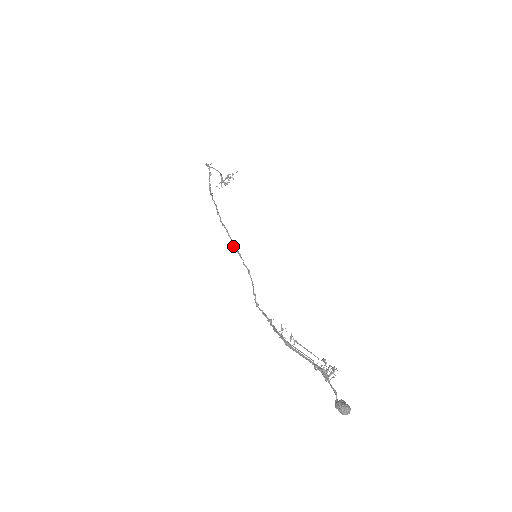
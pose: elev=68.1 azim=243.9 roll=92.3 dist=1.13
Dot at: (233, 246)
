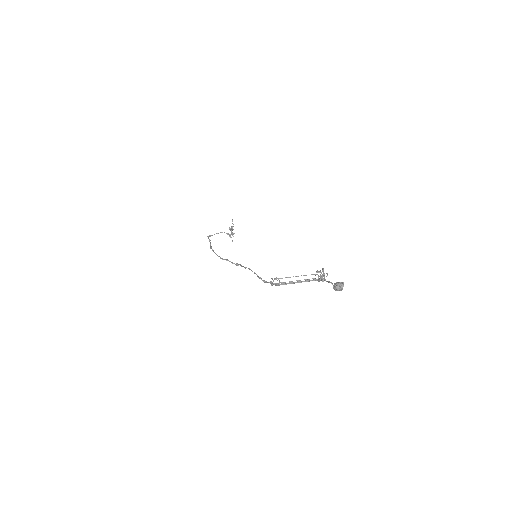
Dot at: occluded
